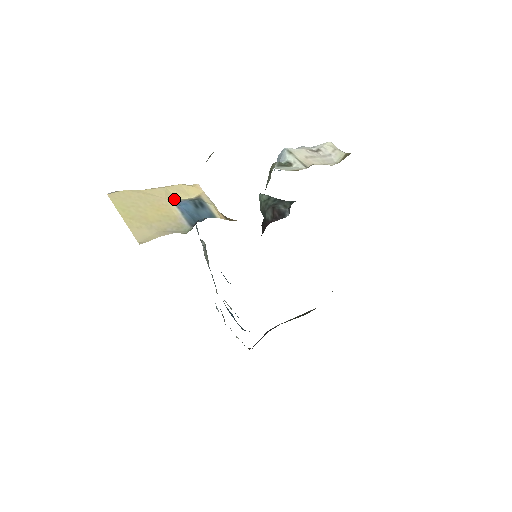
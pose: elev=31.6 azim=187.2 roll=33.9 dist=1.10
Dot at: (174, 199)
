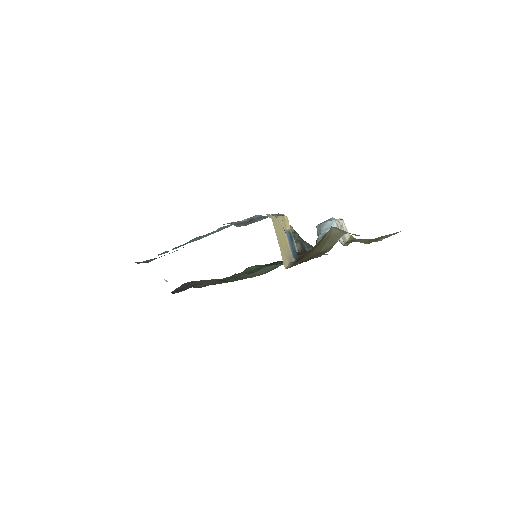
Dot at: (284, 229)
